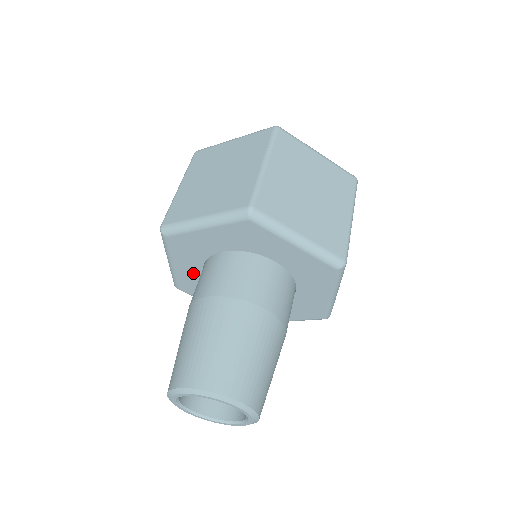
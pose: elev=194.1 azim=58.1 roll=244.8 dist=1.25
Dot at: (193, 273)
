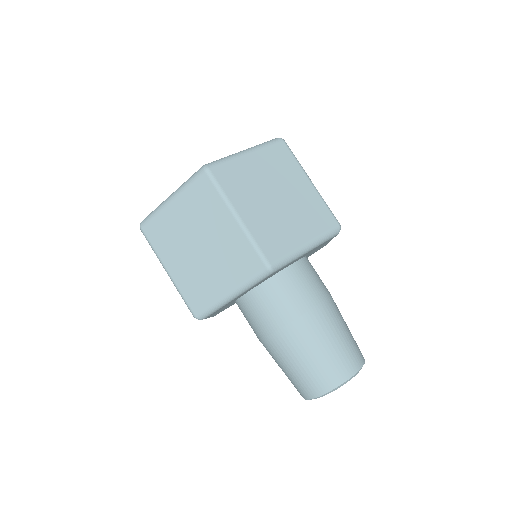
Dot at: occluded
